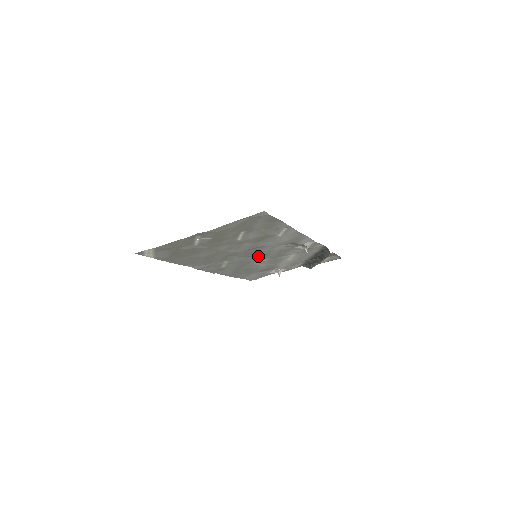
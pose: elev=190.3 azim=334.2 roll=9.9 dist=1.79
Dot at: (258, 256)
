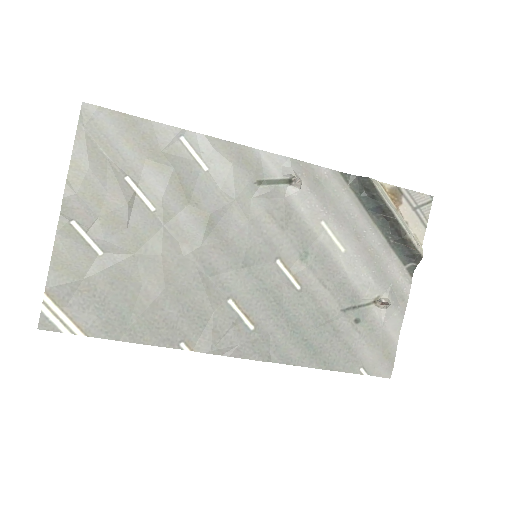
Dot at: (265, 258)
